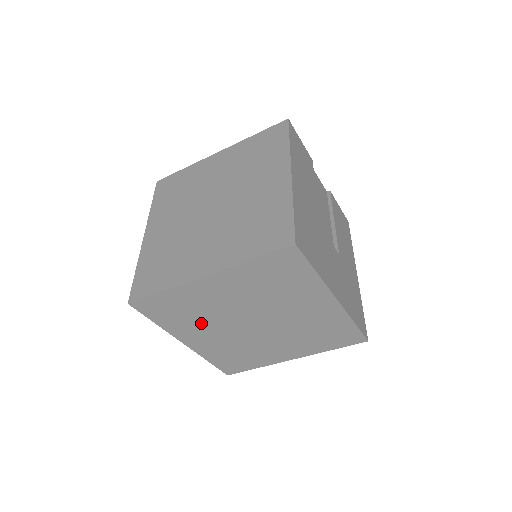
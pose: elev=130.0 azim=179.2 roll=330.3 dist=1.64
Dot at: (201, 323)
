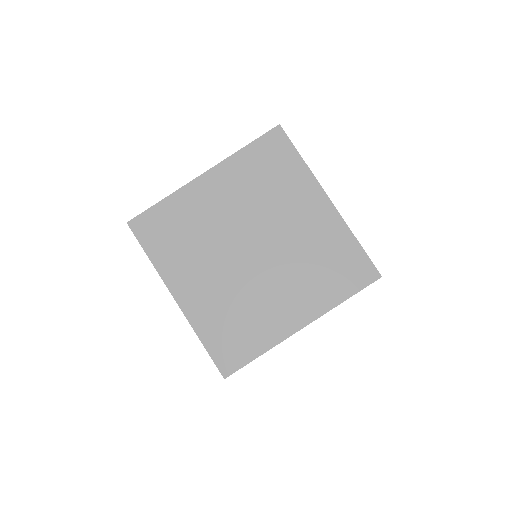
Dot at: occluded
